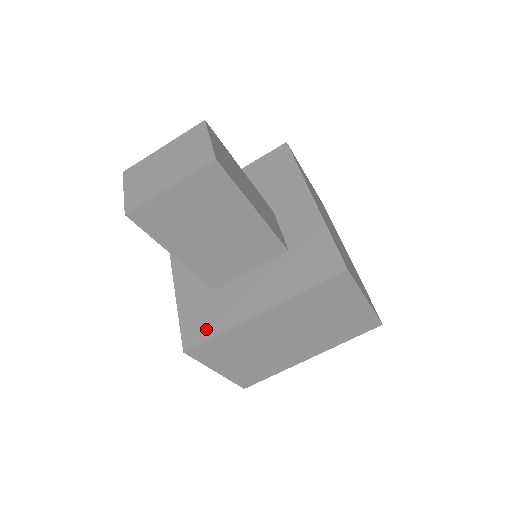
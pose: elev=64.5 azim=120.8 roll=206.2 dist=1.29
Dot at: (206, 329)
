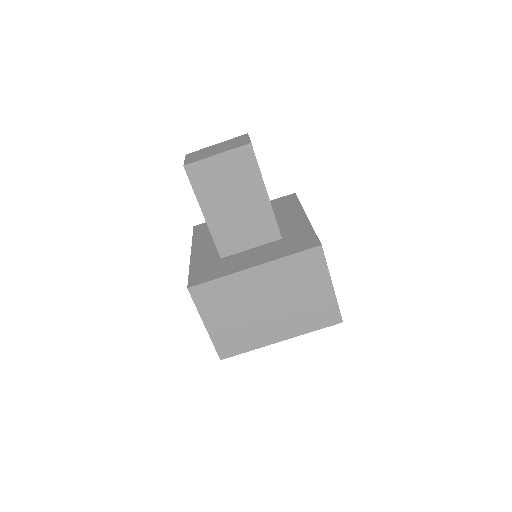
Dot at: (209, 276)
